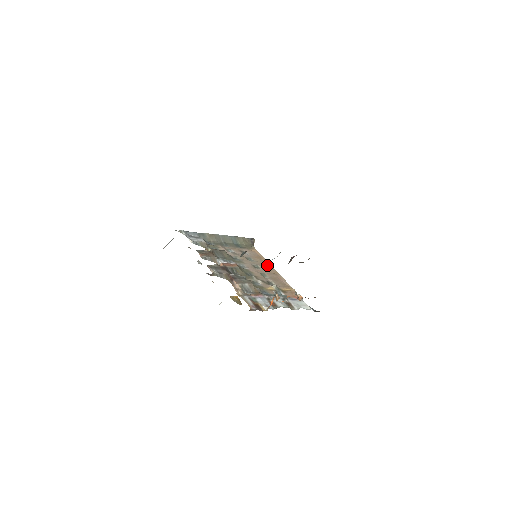
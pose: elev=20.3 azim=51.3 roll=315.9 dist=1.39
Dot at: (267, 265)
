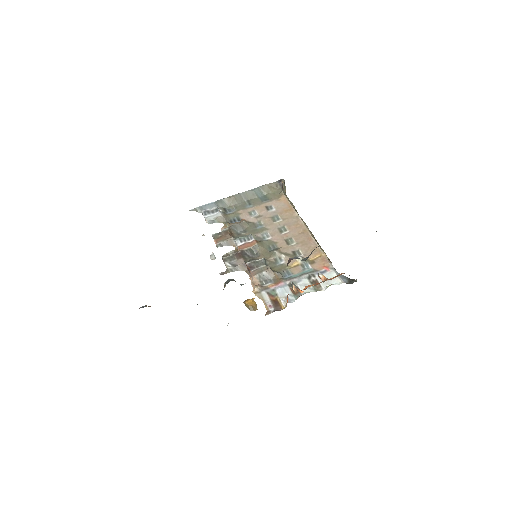
Dot at: (296, 220)
